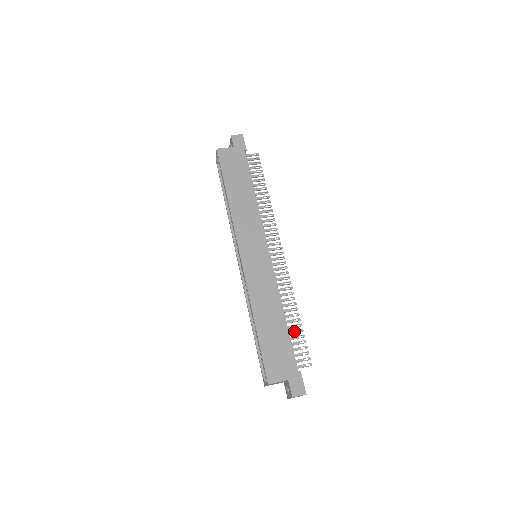
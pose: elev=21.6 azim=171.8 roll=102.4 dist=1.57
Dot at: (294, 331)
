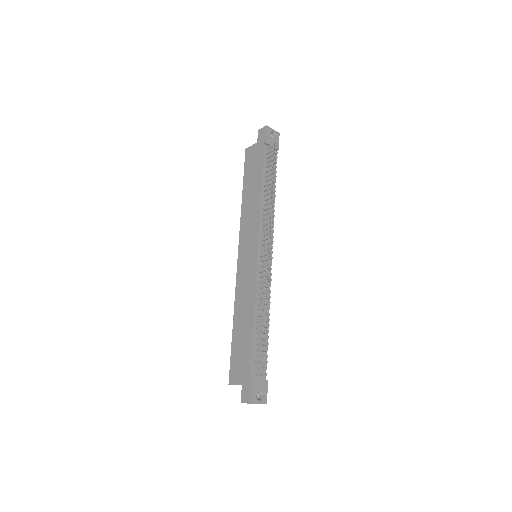
Dot at: (261, 337)
